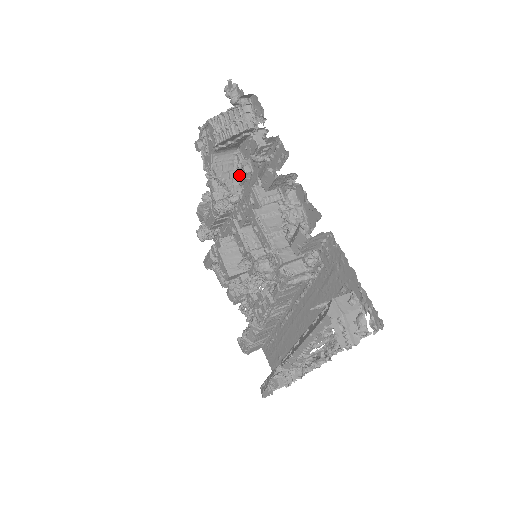
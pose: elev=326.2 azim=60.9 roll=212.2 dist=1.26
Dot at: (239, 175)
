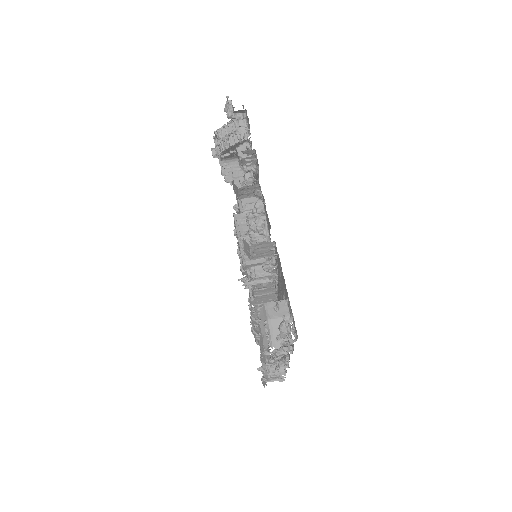
Dot at: occluded
